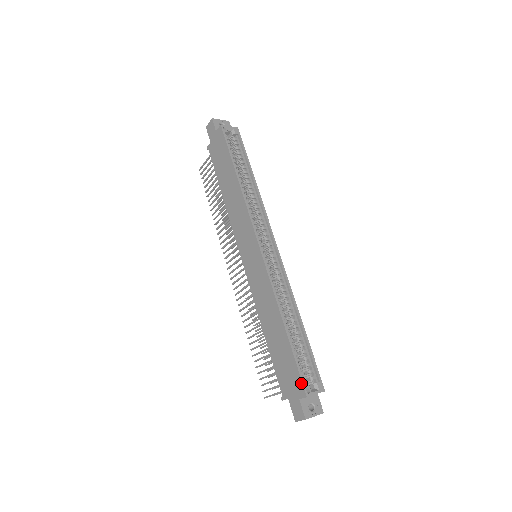
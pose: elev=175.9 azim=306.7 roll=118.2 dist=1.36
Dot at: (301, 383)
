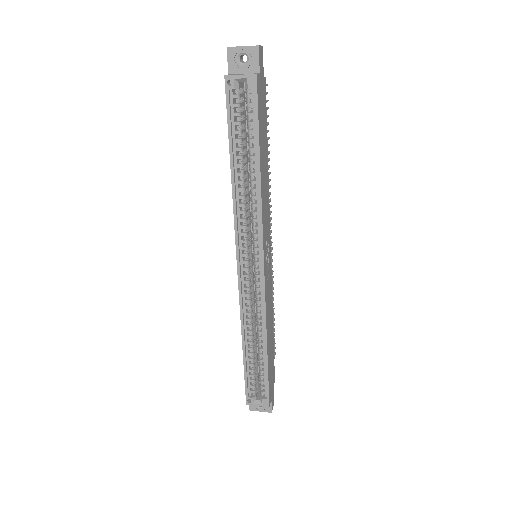
Dot at: (245, 393)
